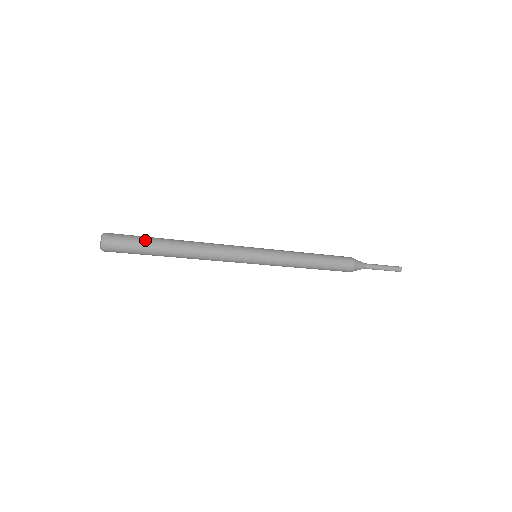
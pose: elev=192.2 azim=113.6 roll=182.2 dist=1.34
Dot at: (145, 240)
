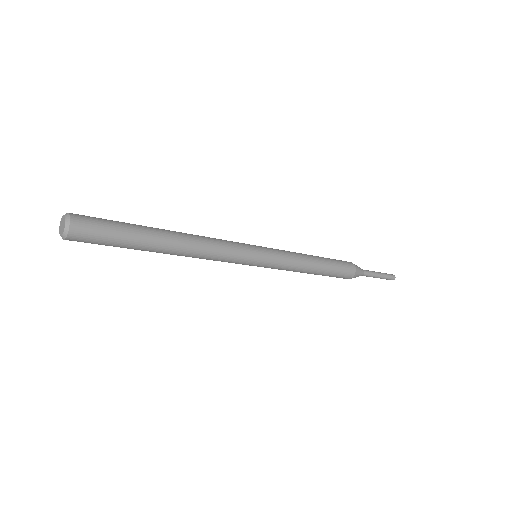
Dot at: (123, 222)
